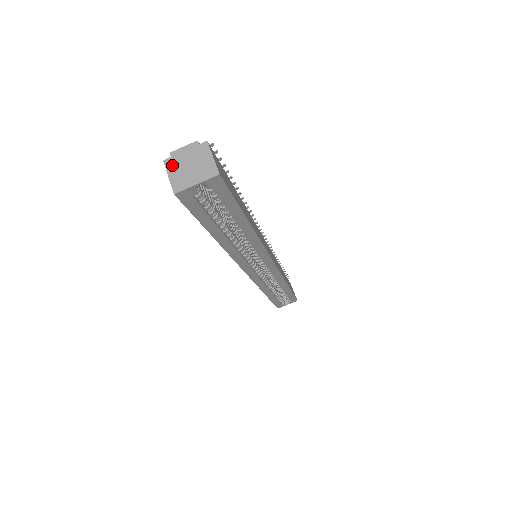
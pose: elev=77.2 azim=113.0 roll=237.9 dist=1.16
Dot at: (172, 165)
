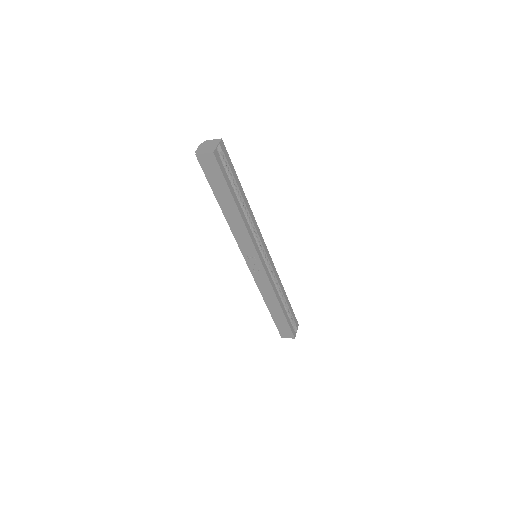
Dot at: (201, 152)
